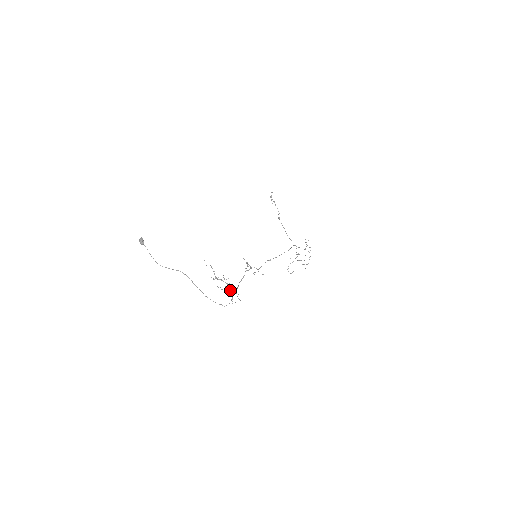
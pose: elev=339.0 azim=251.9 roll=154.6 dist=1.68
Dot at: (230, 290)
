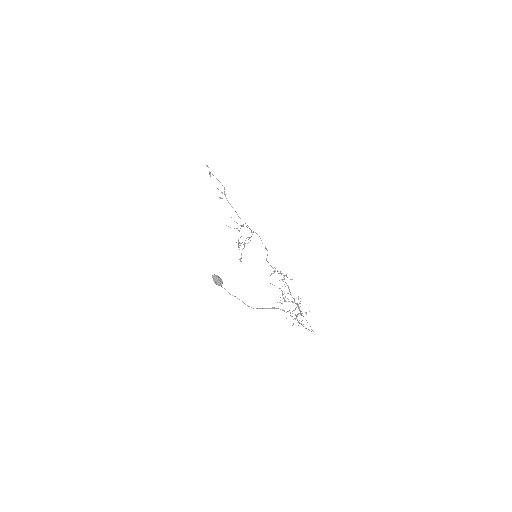
Dot at: (299, 310)
